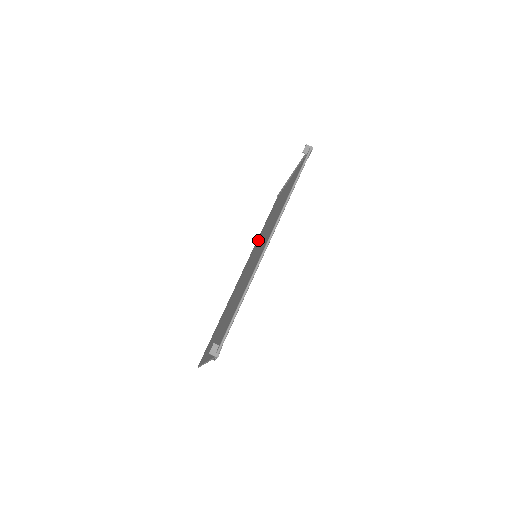
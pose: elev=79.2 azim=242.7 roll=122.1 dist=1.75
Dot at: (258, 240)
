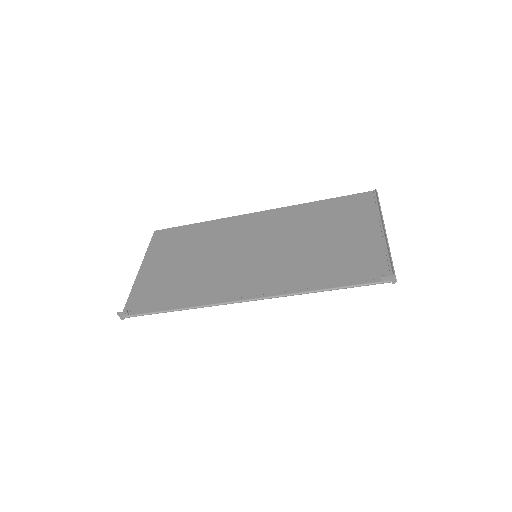
Dot at: (298, 216)
